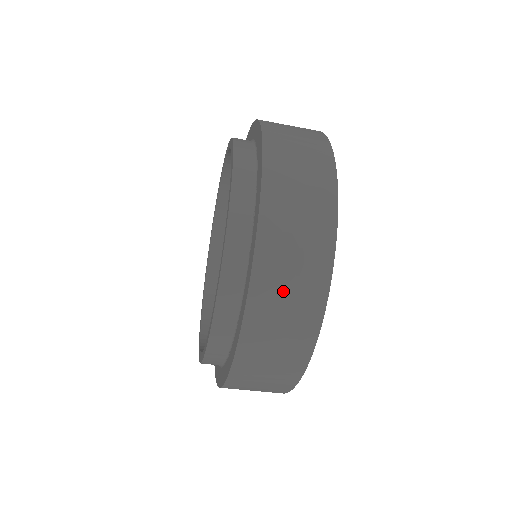
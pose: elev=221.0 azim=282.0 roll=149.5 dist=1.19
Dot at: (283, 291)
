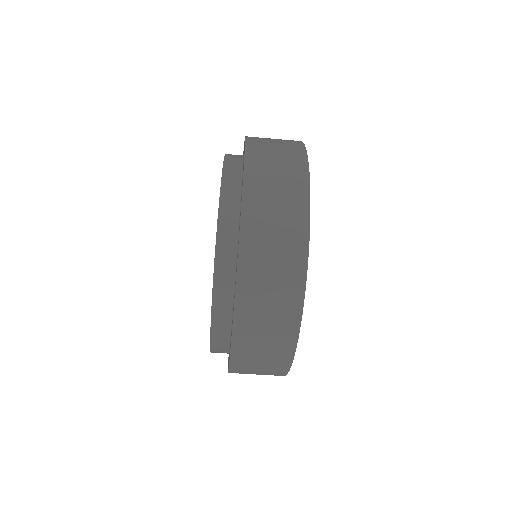
Dot at: (259, 345)
